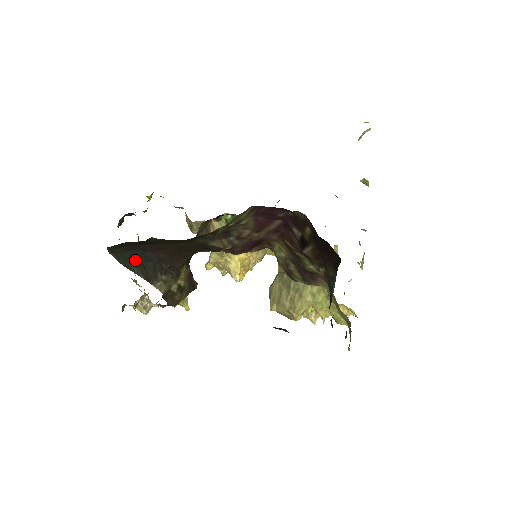
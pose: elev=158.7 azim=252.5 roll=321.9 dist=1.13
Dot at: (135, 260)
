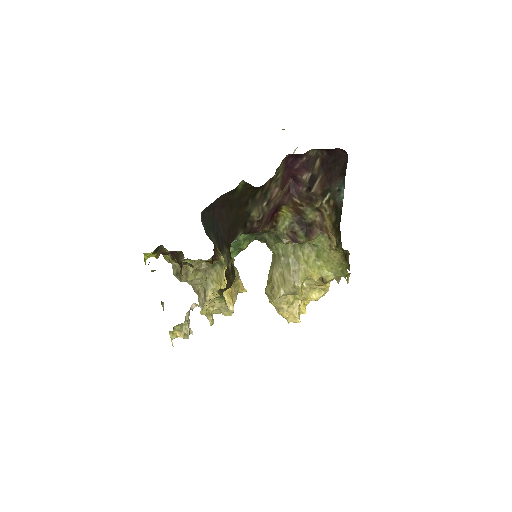
Dot at: (212, 230)
